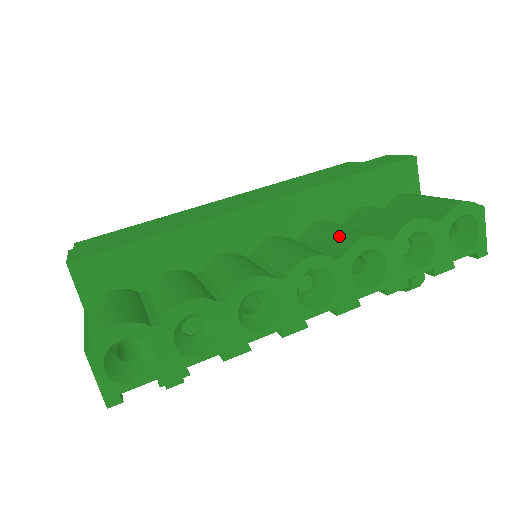
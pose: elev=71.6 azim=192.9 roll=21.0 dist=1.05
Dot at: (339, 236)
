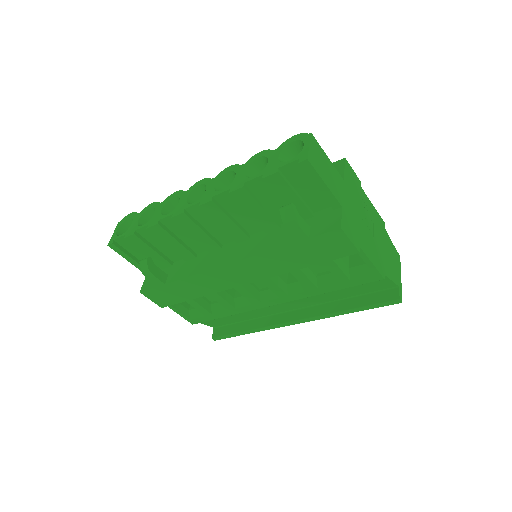
Dot at: occluded
